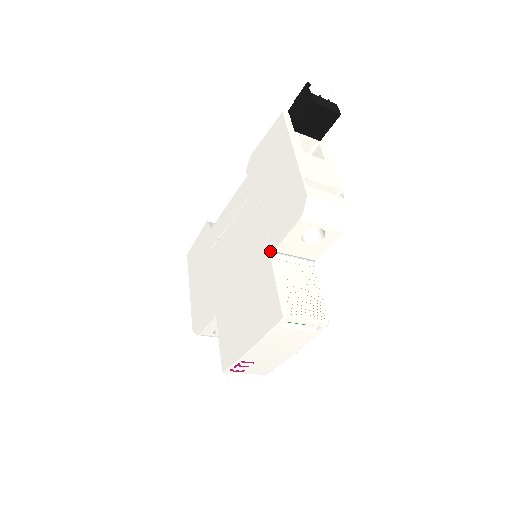
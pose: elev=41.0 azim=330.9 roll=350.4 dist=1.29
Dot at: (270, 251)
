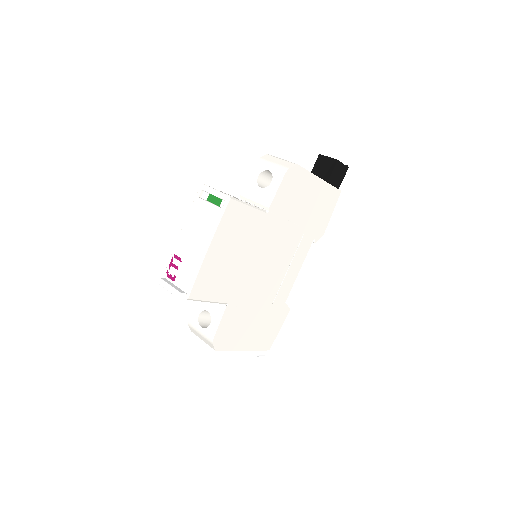
Dot at: occluded
